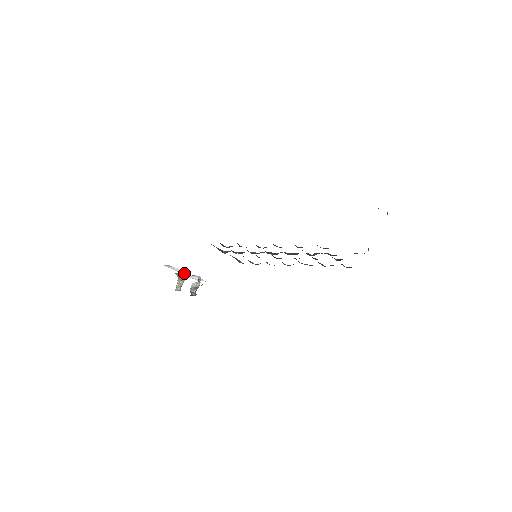
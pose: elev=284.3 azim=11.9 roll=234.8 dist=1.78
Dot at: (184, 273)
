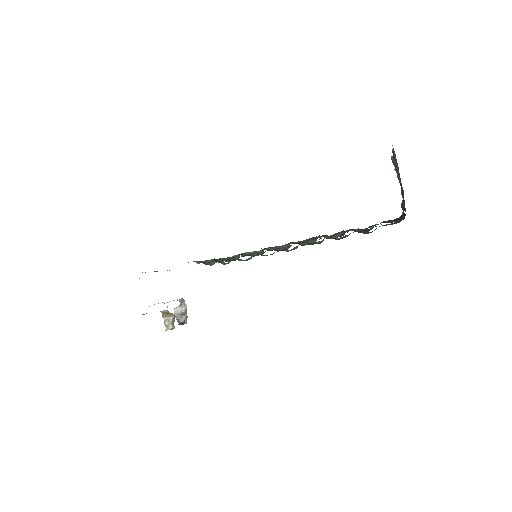
Dot at: occluded
